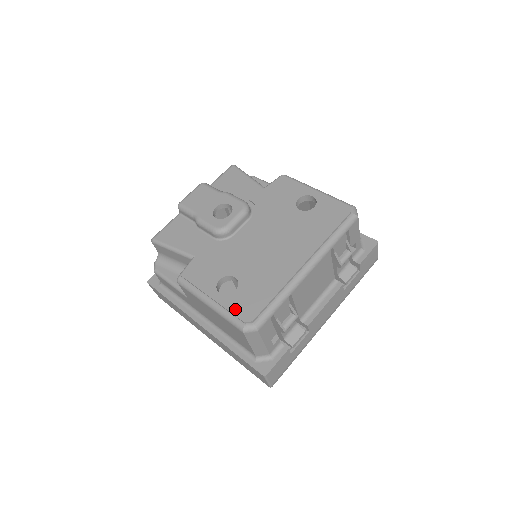
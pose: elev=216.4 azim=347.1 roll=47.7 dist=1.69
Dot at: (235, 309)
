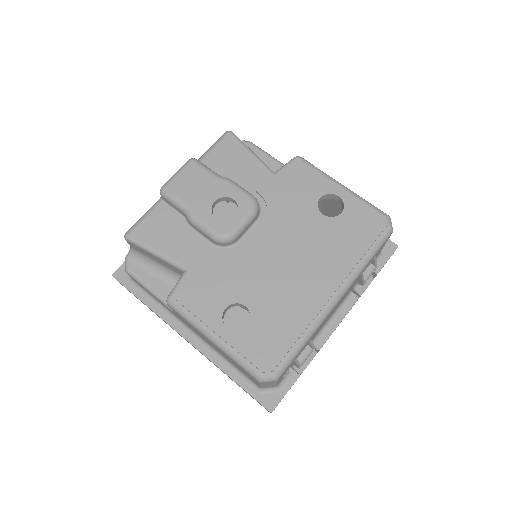
Dot at: (249, 353)
